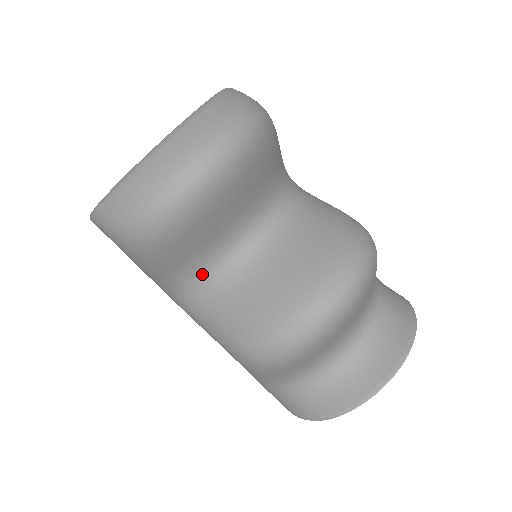
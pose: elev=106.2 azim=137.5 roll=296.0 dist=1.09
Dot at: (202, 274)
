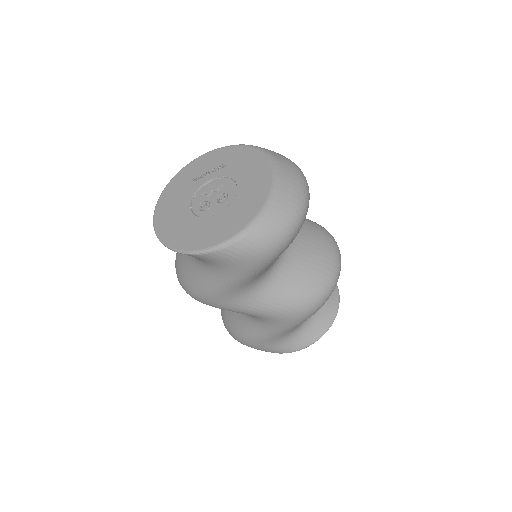
Dot at: (269, 271)
